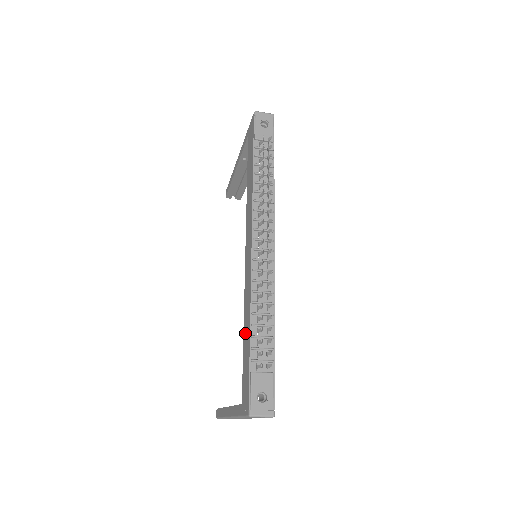
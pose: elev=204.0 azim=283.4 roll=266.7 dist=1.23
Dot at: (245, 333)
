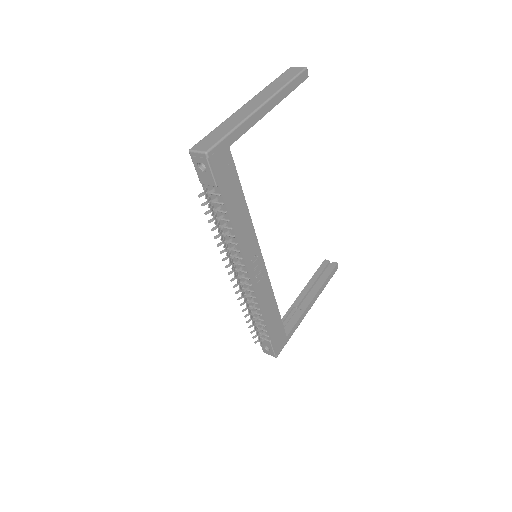
Dot at: occluded
